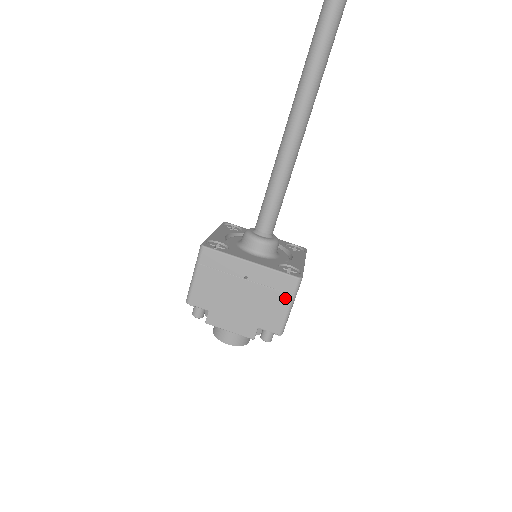
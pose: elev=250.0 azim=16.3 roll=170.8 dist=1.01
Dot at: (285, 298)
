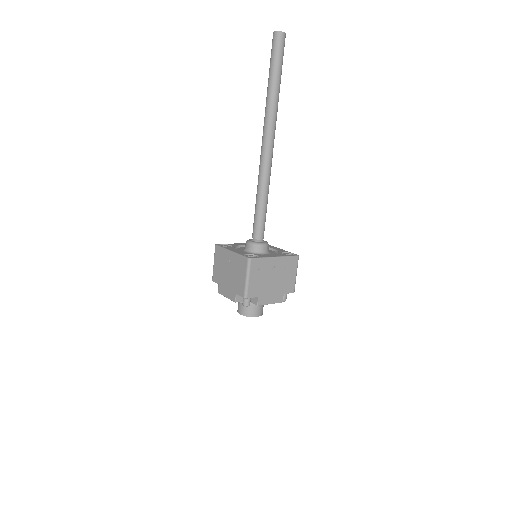
Dot at: (244, 272)
